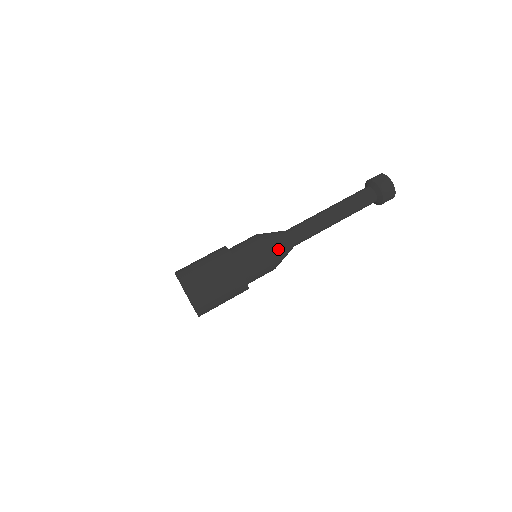
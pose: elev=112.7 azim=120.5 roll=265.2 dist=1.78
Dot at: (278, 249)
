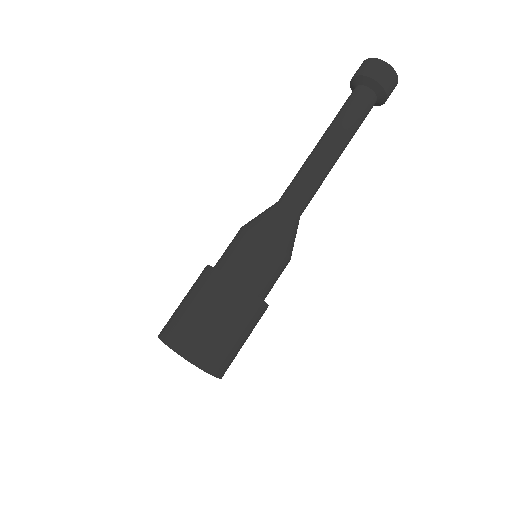
Dot at: (282, 233)
